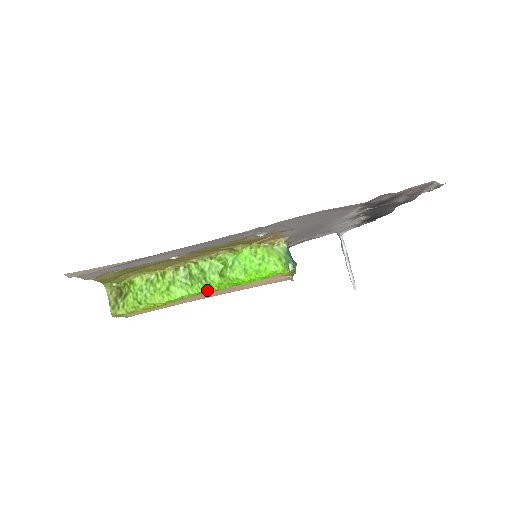
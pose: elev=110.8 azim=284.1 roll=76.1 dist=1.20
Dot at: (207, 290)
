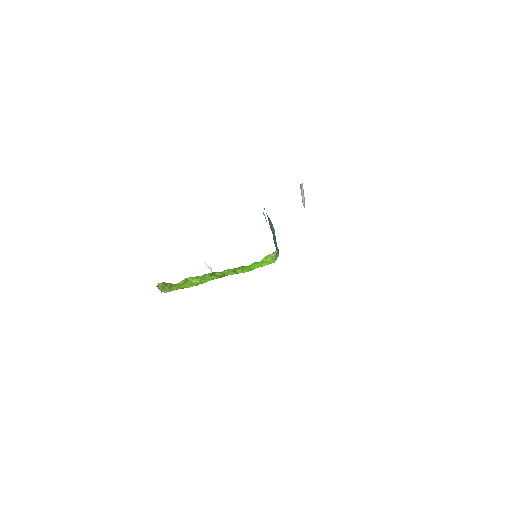
Dot at: occluded
